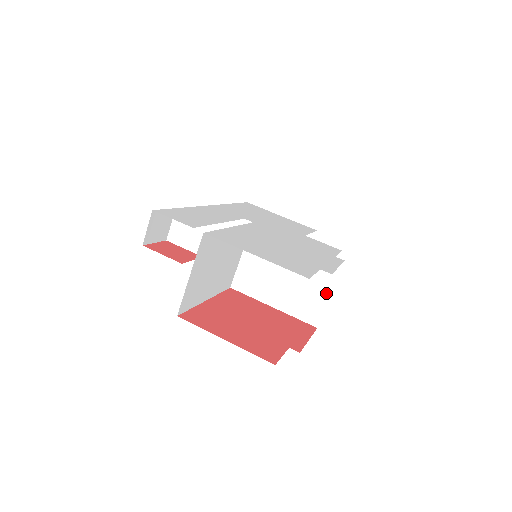
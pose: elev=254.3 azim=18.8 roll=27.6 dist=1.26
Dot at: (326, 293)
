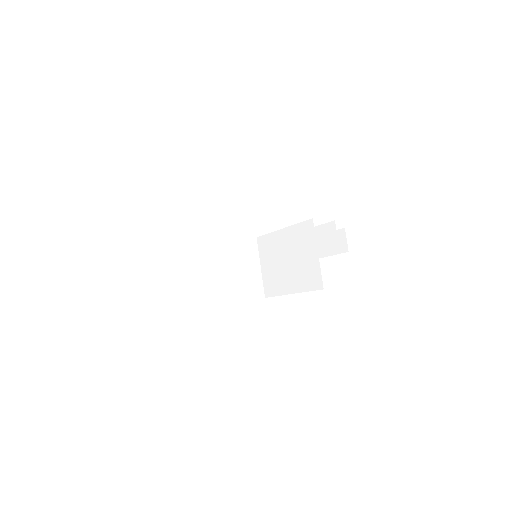
Dot at: (315, 254)
